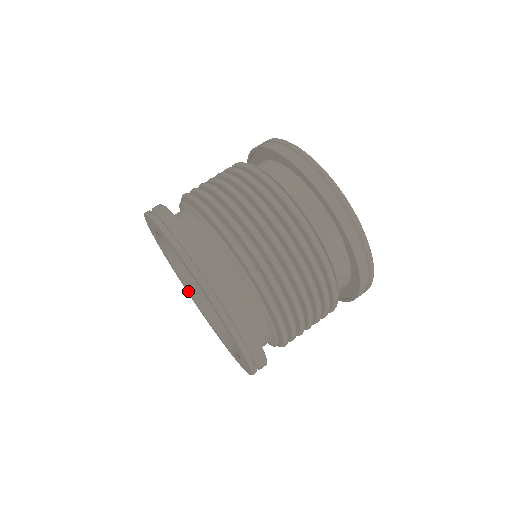
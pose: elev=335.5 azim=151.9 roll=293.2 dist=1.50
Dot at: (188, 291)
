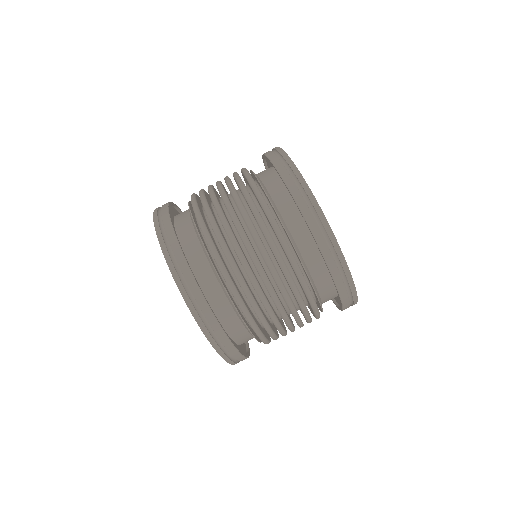
Dot at: occluded
